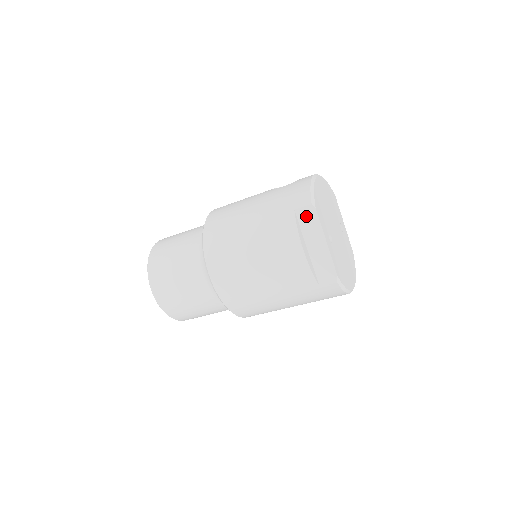
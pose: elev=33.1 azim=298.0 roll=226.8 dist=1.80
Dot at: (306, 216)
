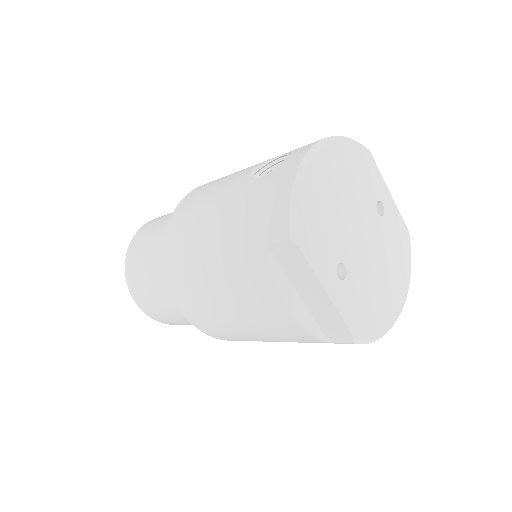
Dot at: (286, 255)
